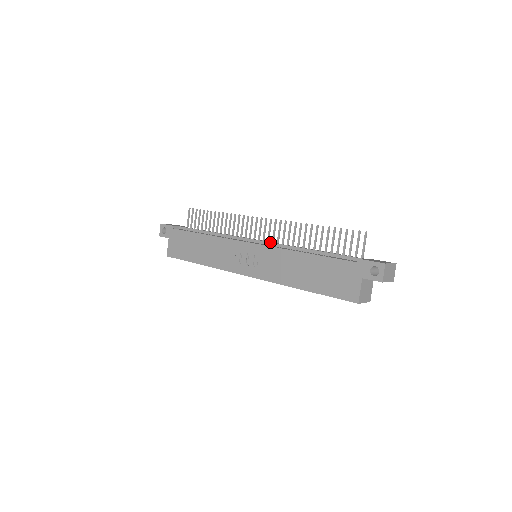
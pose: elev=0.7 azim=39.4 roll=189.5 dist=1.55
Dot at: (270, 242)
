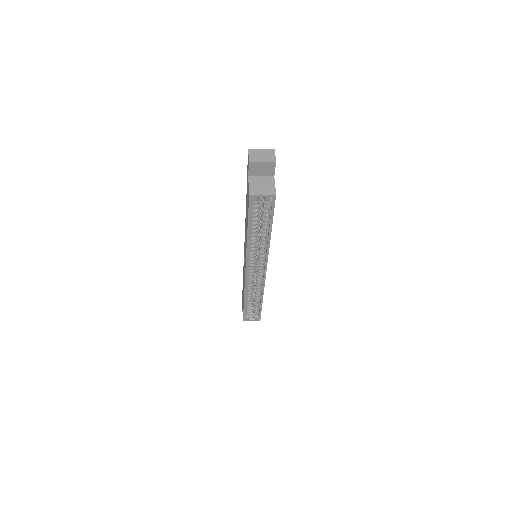
Dot at: occluded
